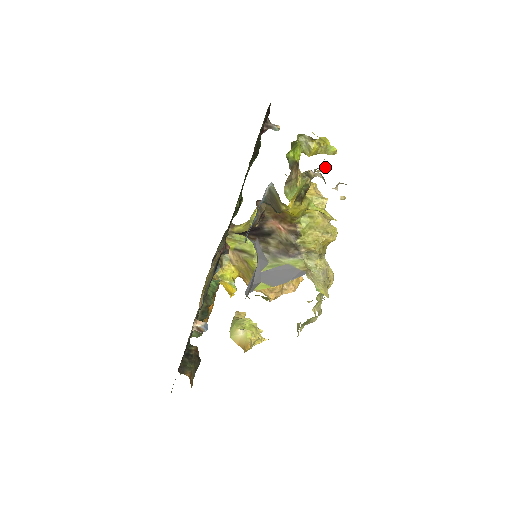
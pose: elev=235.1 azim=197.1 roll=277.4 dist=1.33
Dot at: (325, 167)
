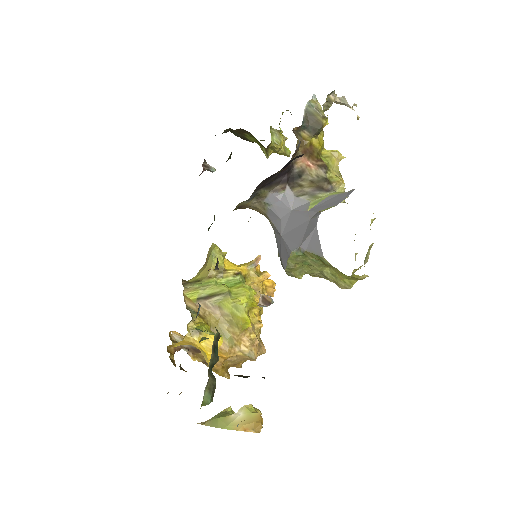
Dot at: occluded
